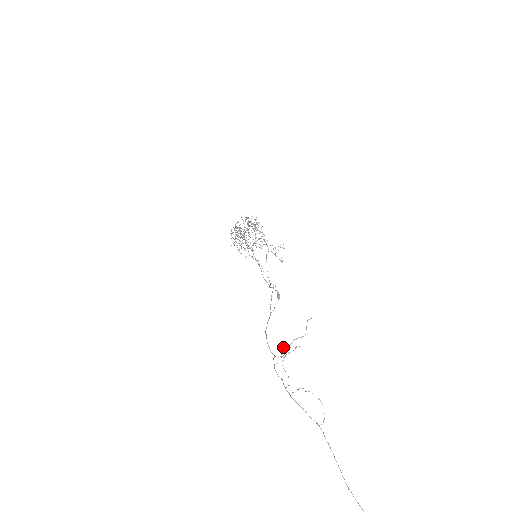
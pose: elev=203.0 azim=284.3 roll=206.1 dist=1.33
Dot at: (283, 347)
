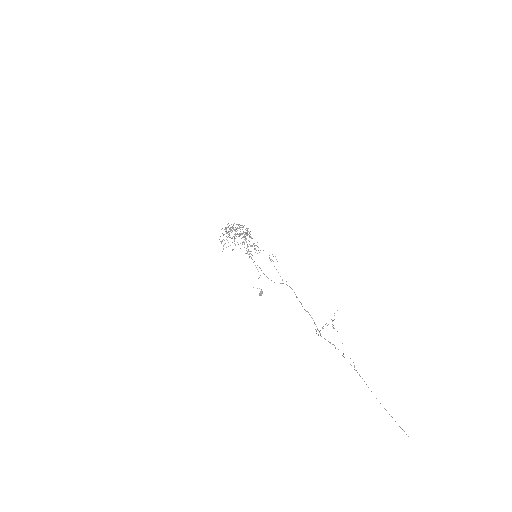
Dot at: occluded
